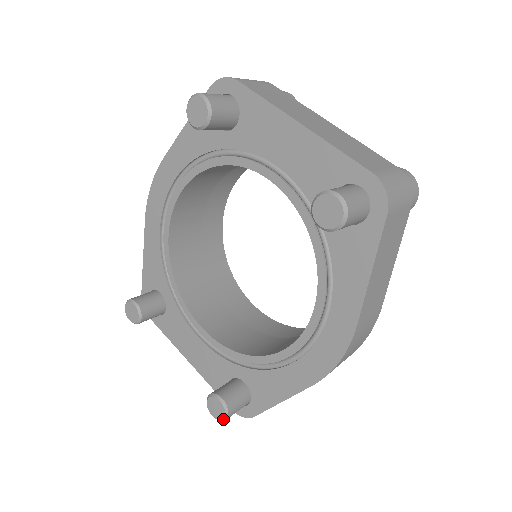
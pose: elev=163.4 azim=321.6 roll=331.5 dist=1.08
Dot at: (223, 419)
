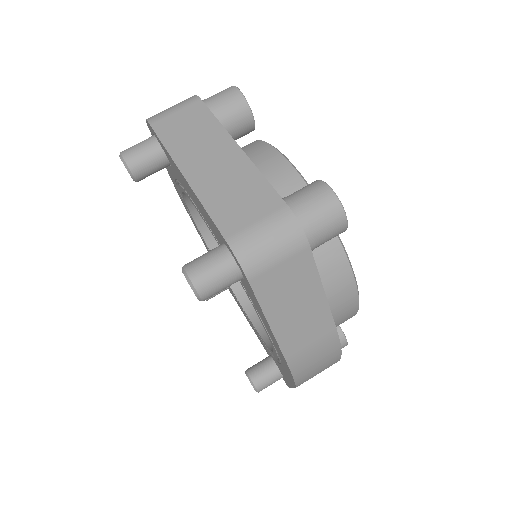
Dot at: occluded
